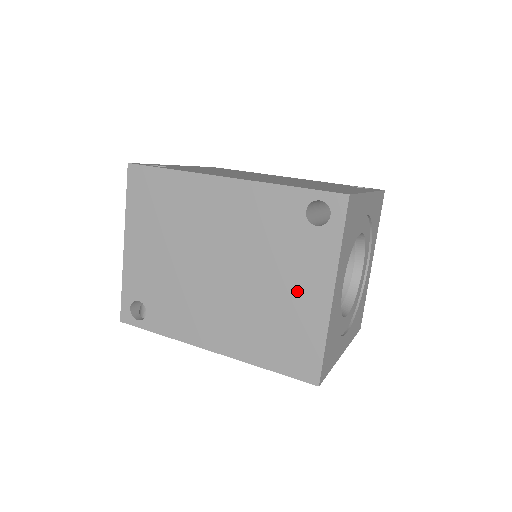
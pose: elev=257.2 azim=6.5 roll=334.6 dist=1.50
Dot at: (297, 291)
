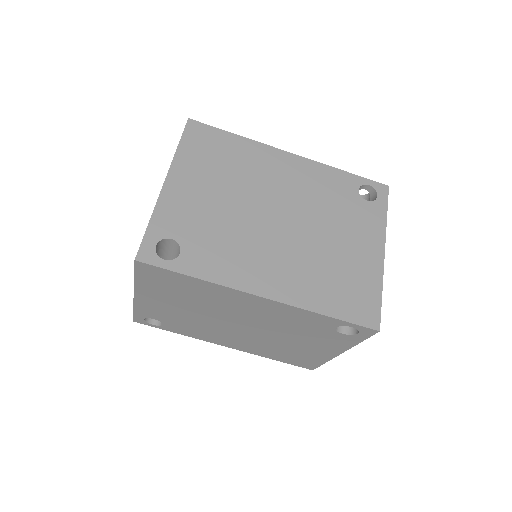
Dot at: (312, 347)
